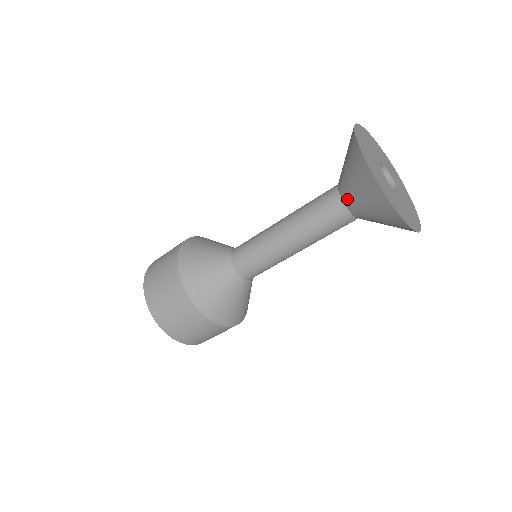
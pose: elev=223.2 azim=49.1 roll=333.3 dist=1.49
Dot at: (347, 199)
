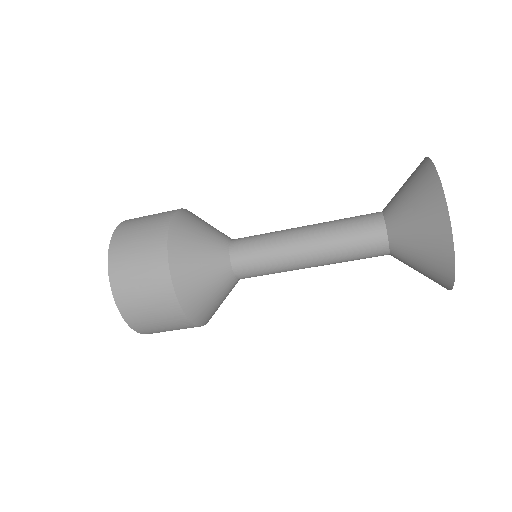
Dot at: (395, 234)
